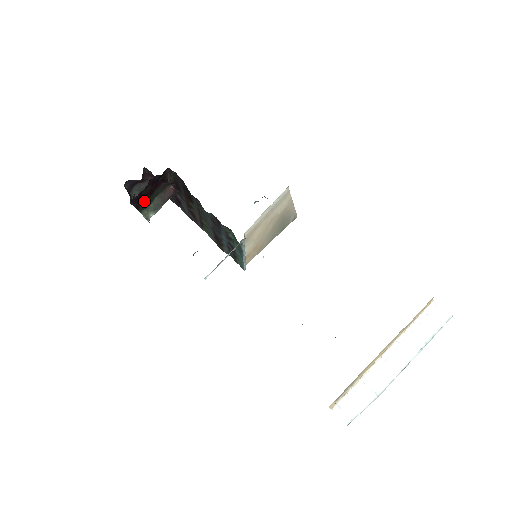
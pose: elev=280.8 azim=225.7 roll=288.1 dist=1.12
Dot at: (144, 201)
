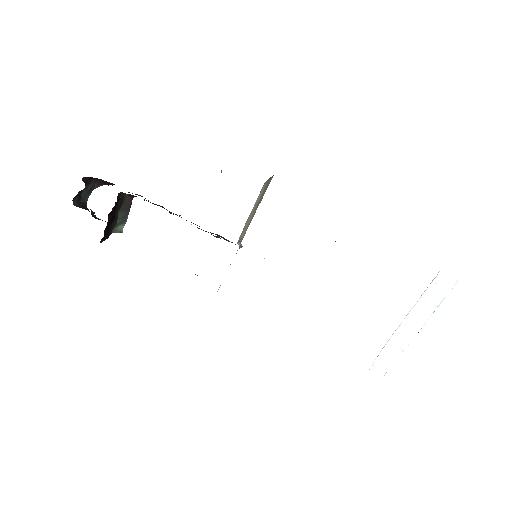
Dot at: (111, 227)
